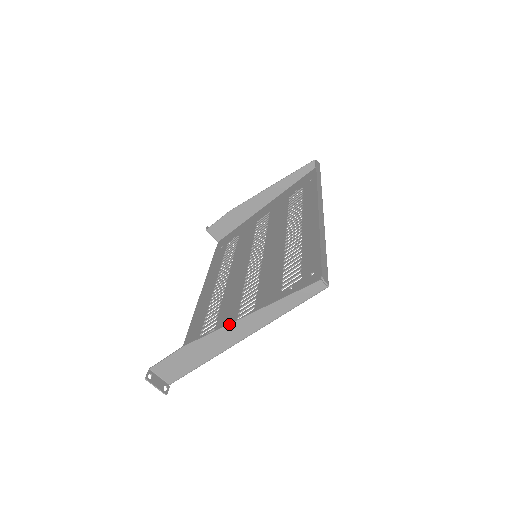
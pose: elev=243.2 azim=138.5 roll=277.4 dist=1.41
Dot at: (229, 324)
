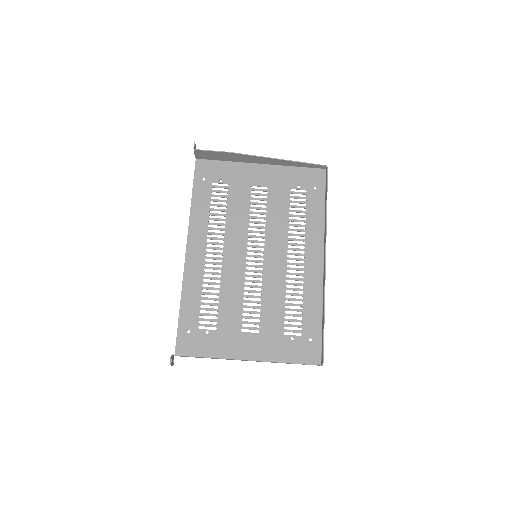
Dot at: occluded
